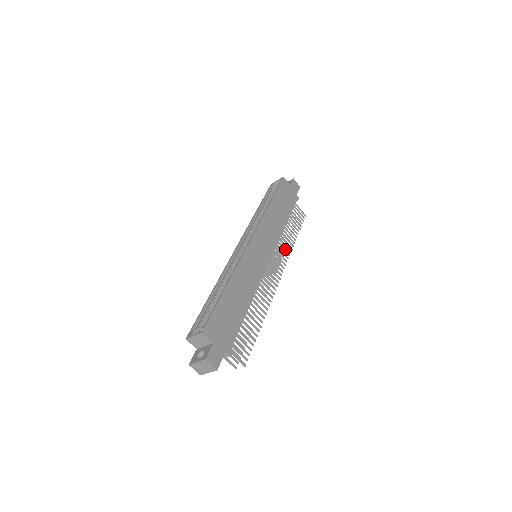
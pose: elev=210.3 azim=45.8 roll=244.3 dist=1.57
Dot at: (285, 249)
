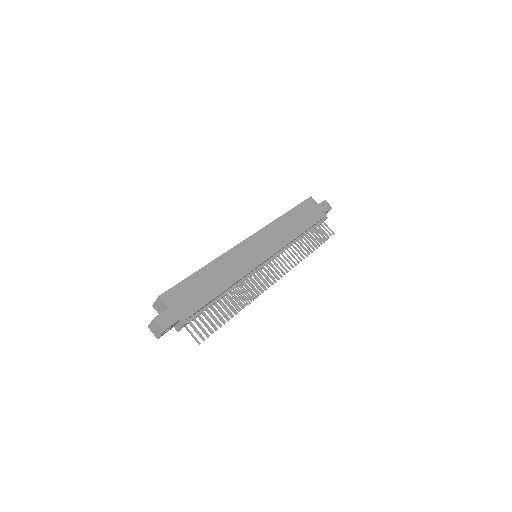
Dot at: occluded
